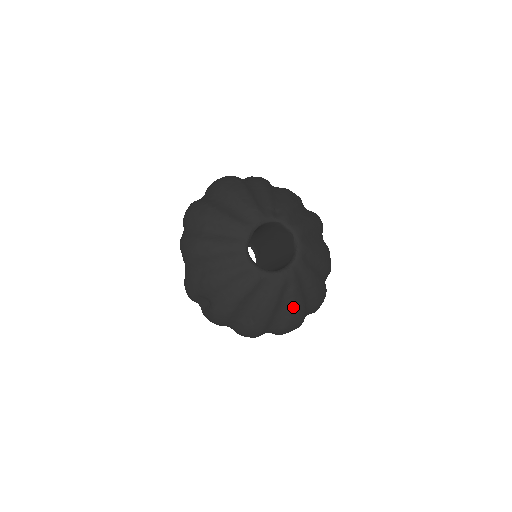
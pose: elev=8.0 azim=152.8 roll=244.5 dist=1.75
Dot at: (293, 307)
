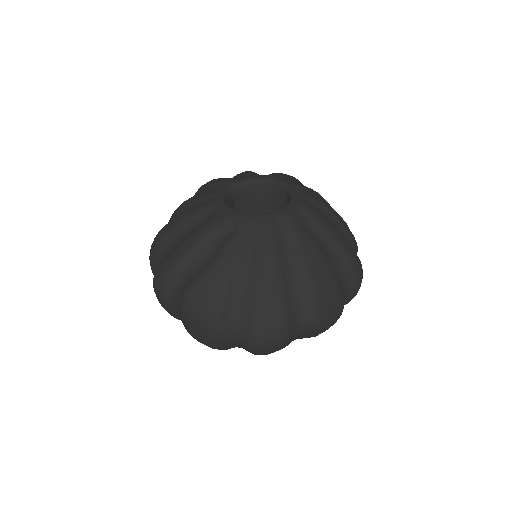
Dot at: (216, 261)
